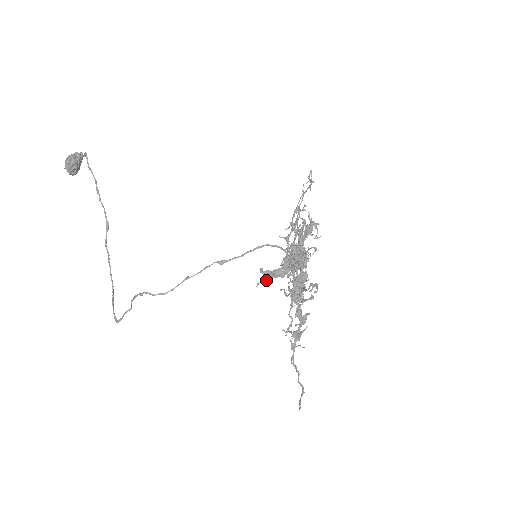
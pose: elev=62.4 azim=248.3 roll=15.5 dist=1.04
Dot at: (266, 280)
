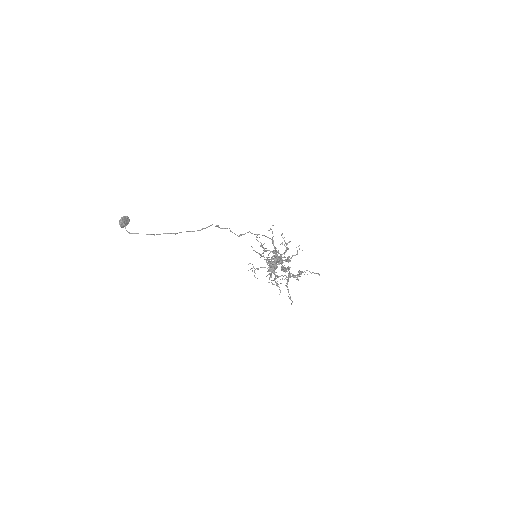
Dot at: occluded
